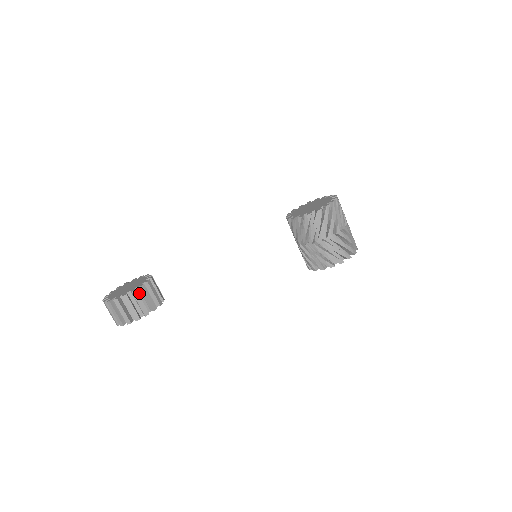
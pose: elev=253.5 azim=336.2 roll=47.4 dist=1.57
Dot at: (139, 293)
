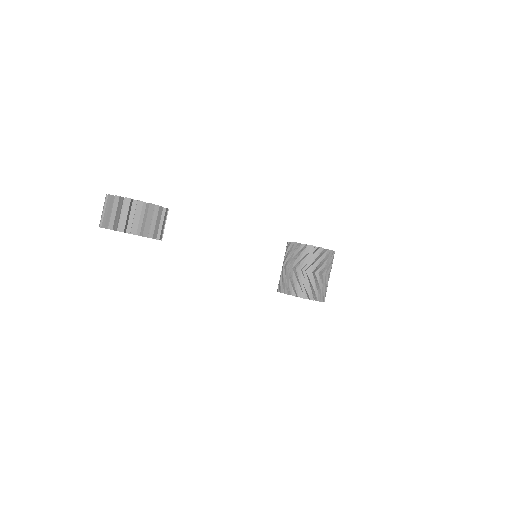
Dot at: occluded
